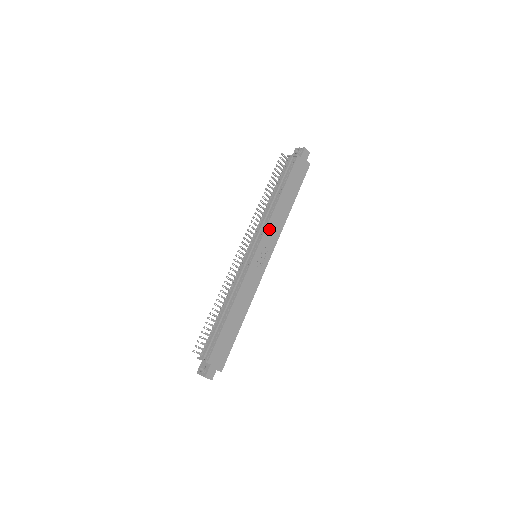
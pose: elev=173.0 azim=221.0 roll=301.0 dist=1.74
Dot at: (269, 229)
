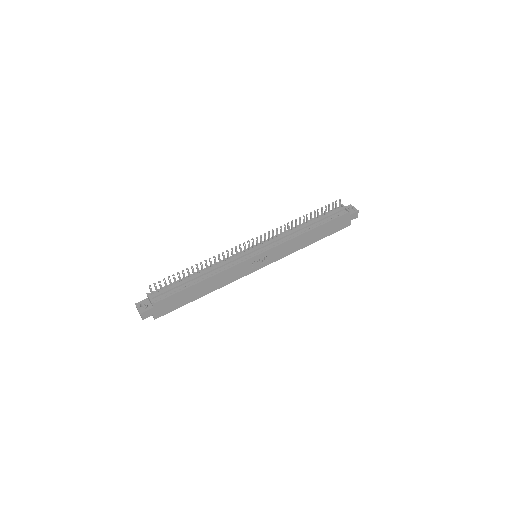
Dot at: (284, 246)
